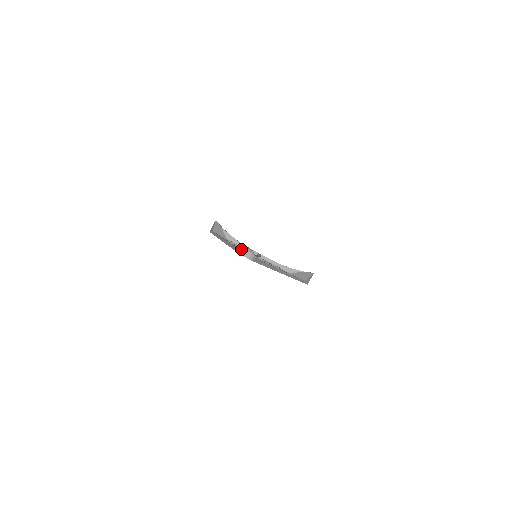
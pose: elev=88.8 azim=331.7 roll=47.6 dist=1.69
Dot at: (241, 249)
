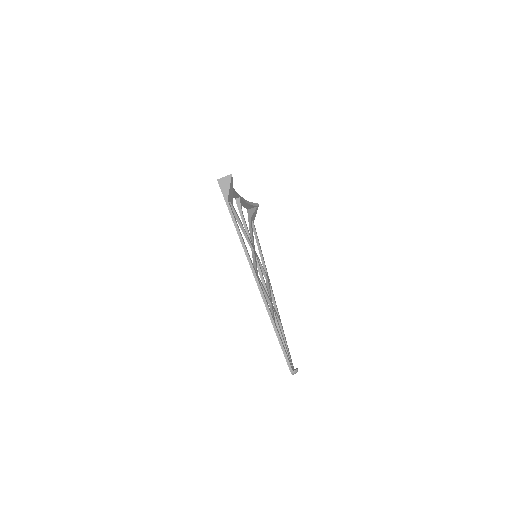
Dot at: (294, 371)
